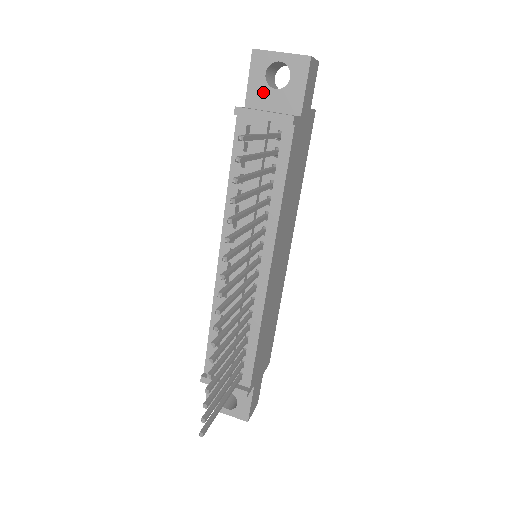
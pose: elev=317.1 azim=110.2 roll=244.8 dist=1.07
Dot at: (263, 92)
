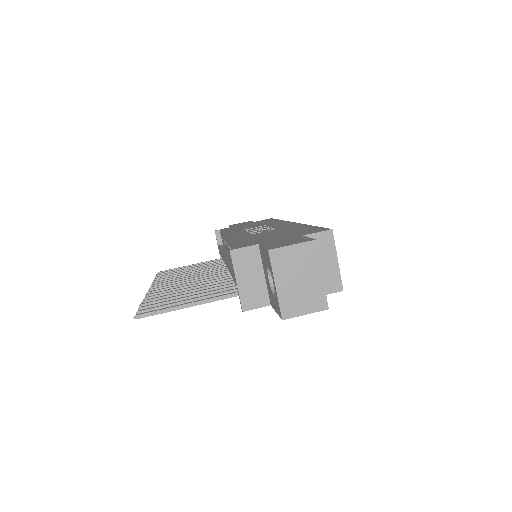
Dot at: (265, 264)
